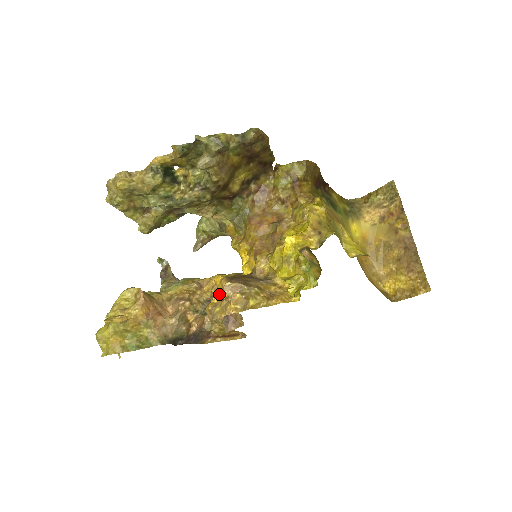
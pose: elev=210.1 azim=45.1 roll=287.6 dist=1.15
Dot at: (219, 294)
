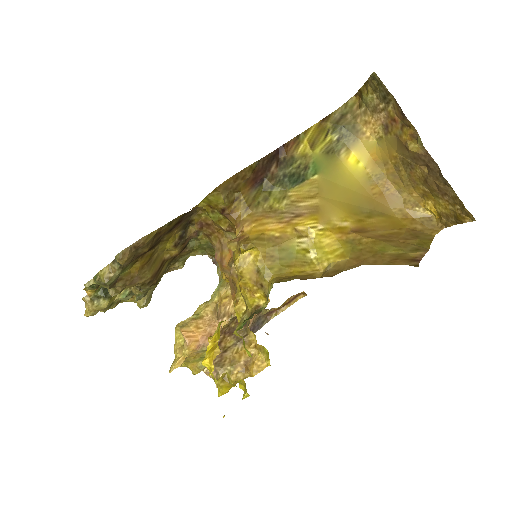
Dot at: occluded
